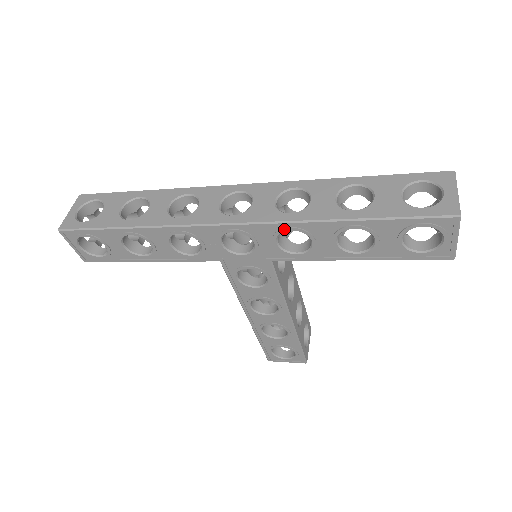
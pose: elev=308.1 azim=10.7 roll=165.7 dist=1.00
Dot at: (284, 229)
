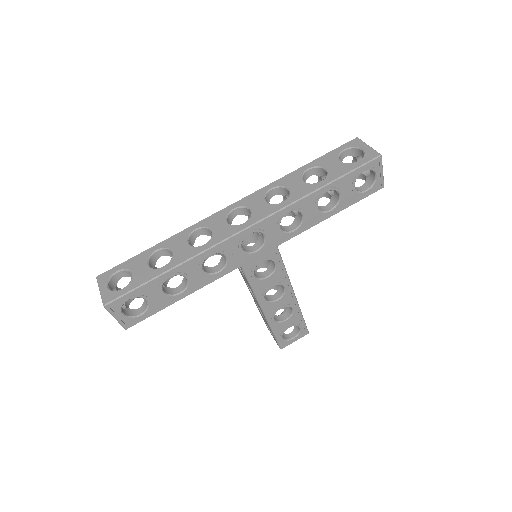
Dot at: (284, 214)
